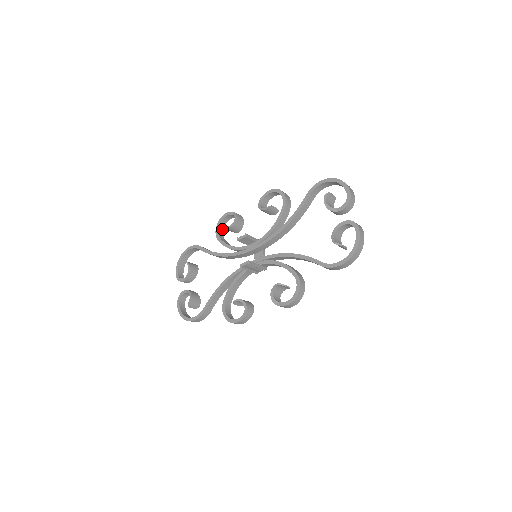
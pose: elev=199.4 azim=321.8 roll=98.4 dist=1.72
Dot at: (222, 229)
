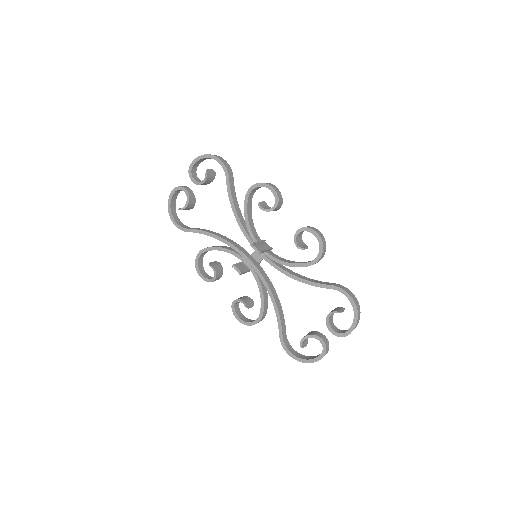
Dot at: (259, 187)
